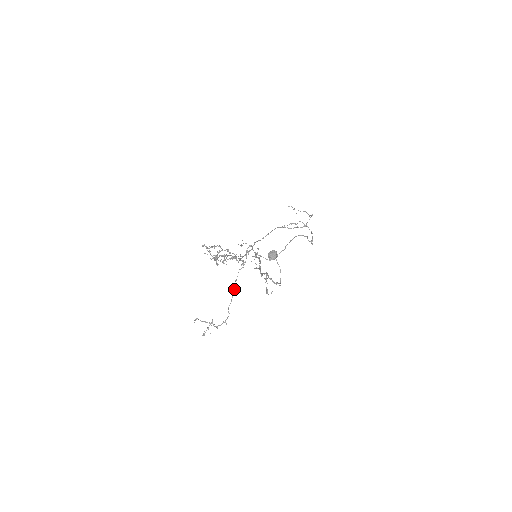
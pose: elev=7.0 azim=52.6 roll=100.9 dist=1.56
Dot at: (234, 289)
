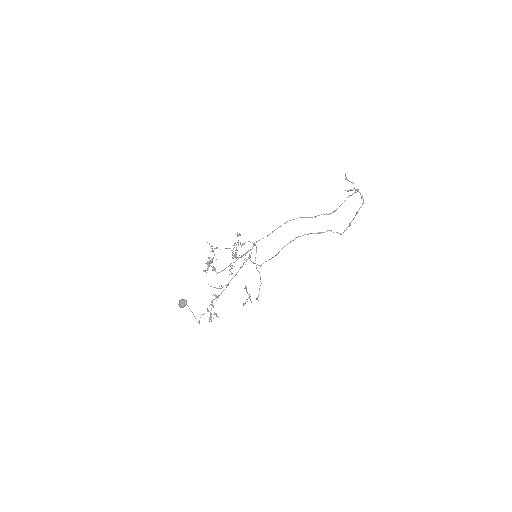
Dot at: occluded
